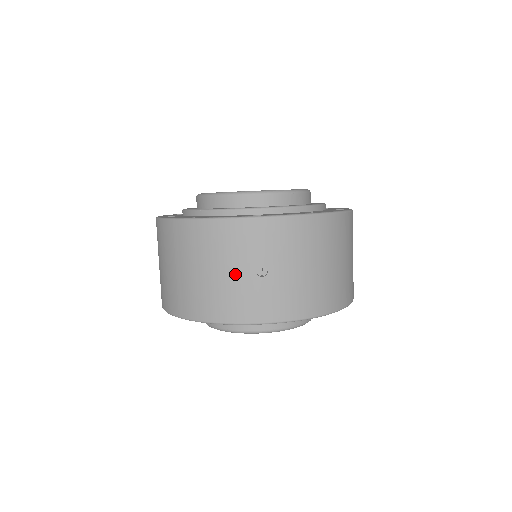
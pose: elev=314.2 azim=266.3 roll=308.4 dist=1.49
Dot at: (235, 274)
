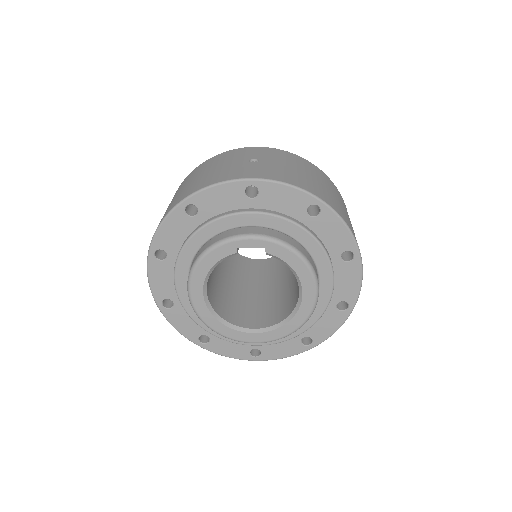
Dot at: (229, 164)
